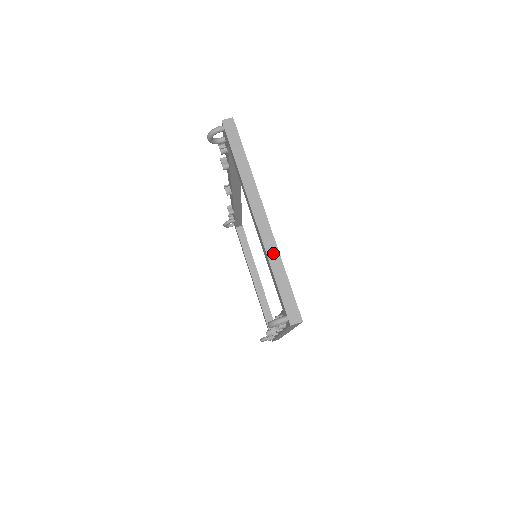
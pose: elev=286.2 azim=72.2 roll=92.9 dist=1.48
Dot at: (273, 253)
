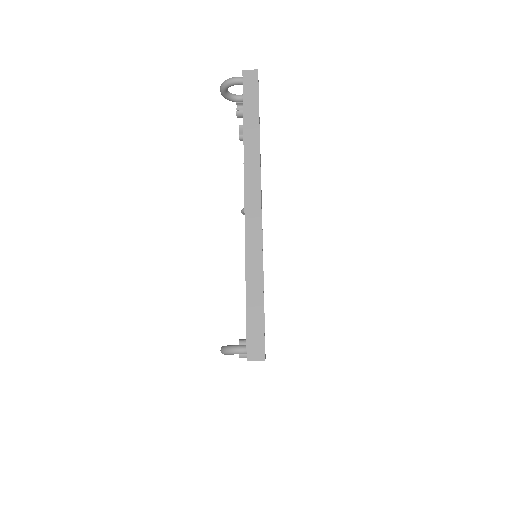
Dot at: (254, 257)
